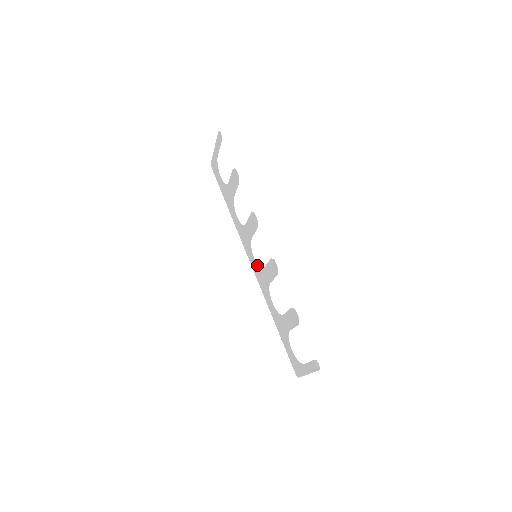
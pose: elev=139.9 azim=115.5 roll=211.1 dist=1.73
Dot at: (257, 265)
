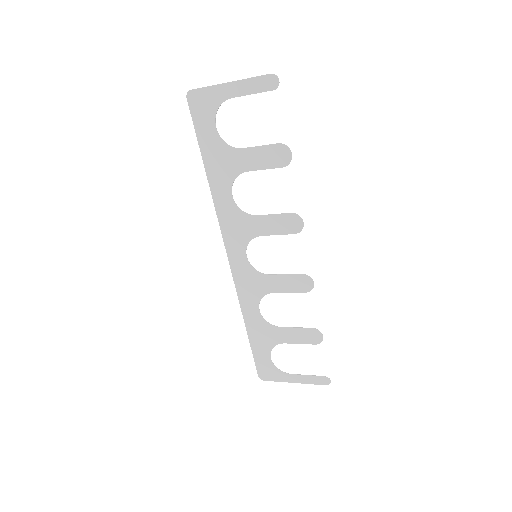
Dot at: (250, 265)
